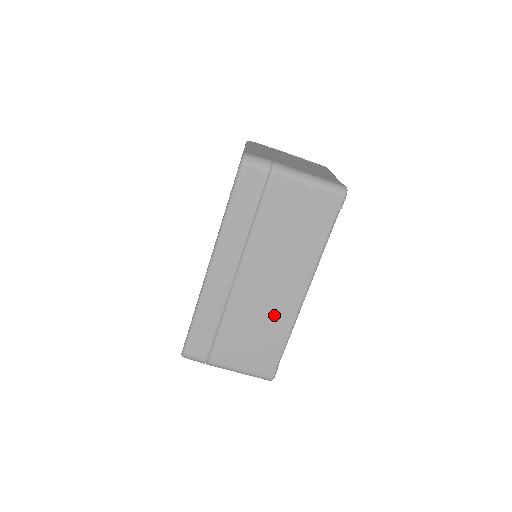
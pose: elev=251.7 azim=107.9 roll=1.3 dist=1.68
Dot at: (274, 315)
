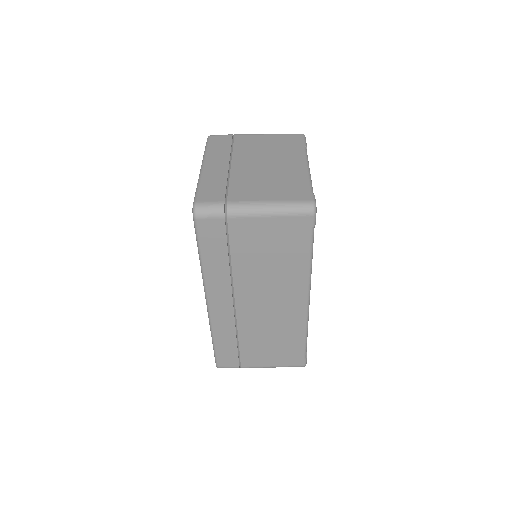
Dot at: (285, 324)
